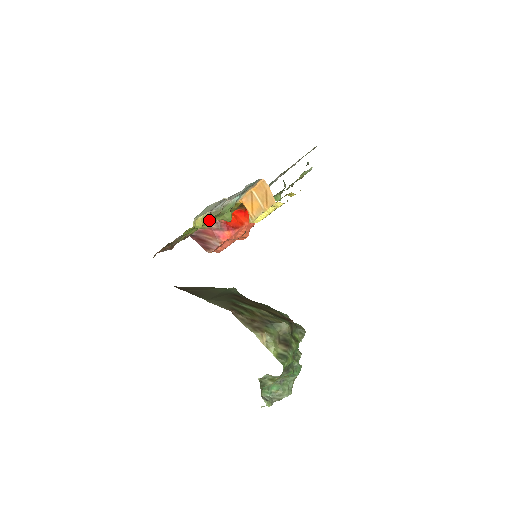
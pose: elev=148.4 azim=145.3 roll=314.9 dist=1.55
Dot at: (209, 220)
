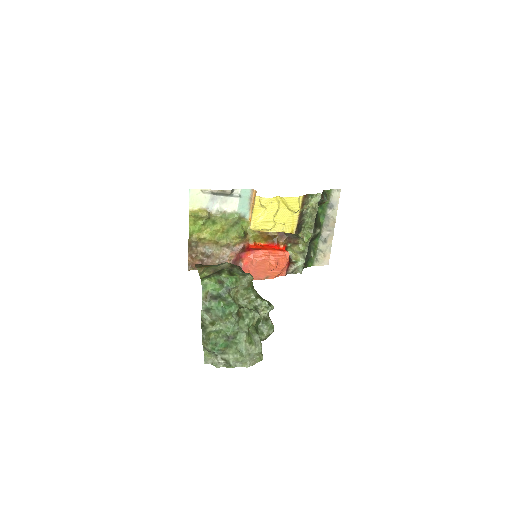
Dot at: (204, 212)
